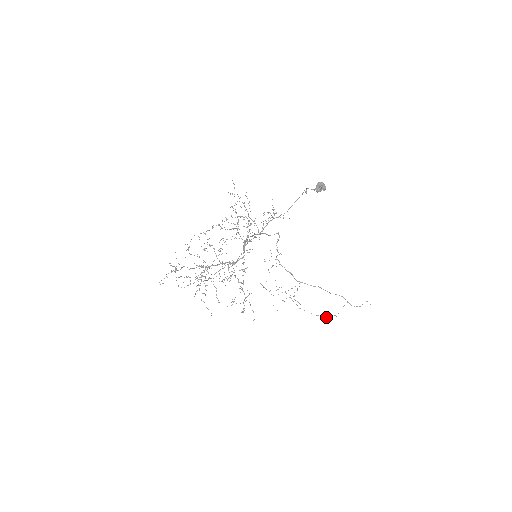
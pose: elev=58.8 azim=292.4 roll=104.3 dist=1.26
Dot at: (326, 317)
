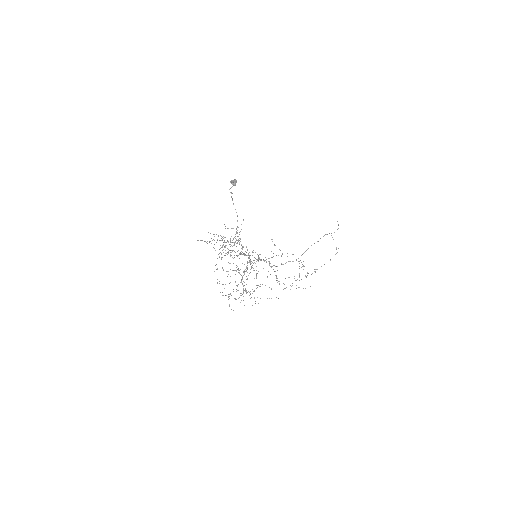
Dot at: occluded
